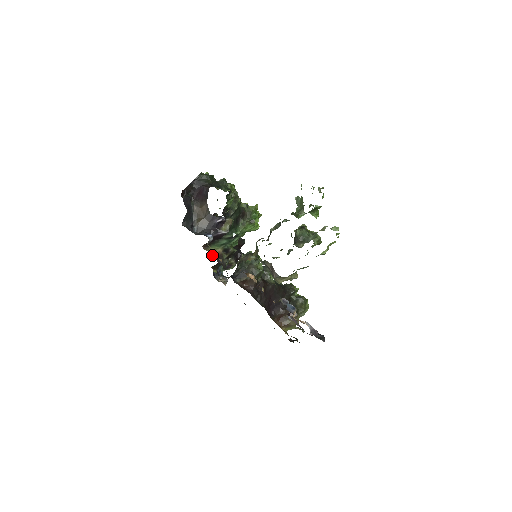
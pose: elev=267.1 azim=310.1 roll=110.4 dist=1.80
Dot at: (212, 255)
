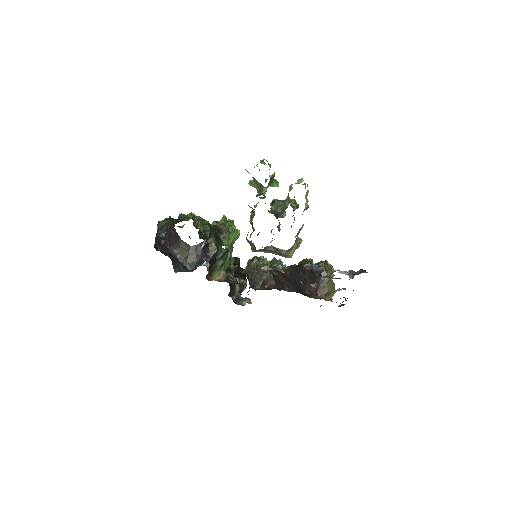
Dot at: (220, 281)
